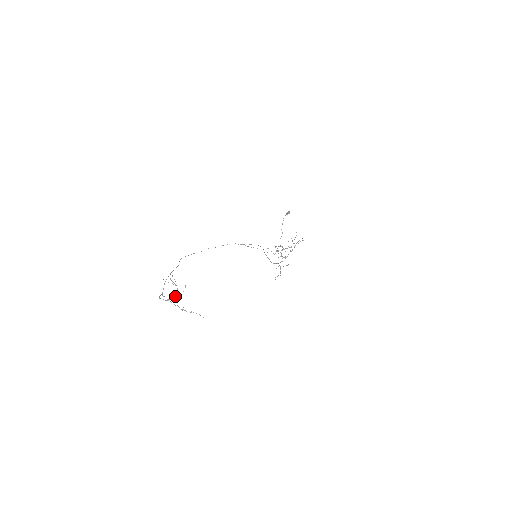
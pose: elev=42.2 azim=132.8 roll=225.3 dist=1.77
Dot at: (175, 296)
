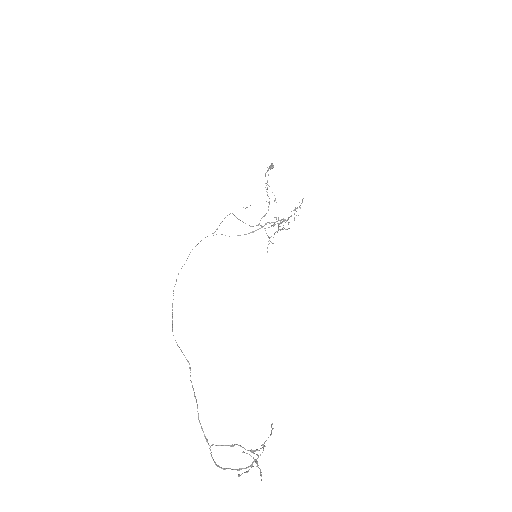
Dot at: (251, 464)
